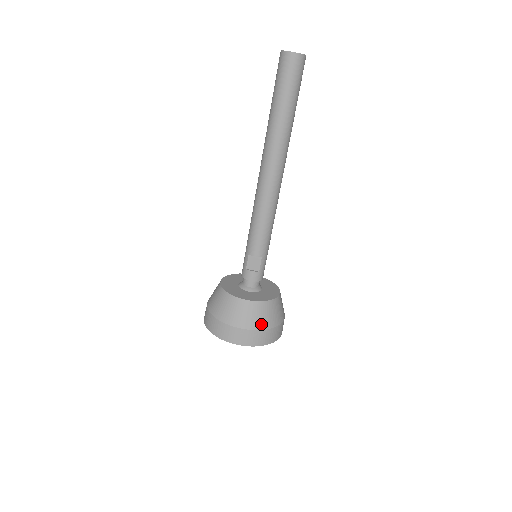
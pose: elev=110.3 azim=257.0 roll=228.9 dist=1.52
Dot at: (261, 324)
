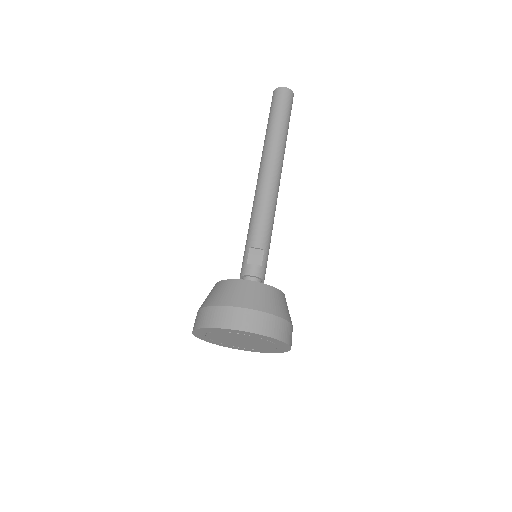
Dot at: (271, 308)
